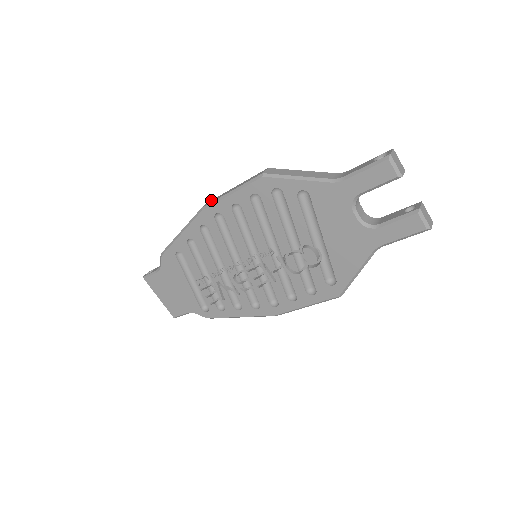
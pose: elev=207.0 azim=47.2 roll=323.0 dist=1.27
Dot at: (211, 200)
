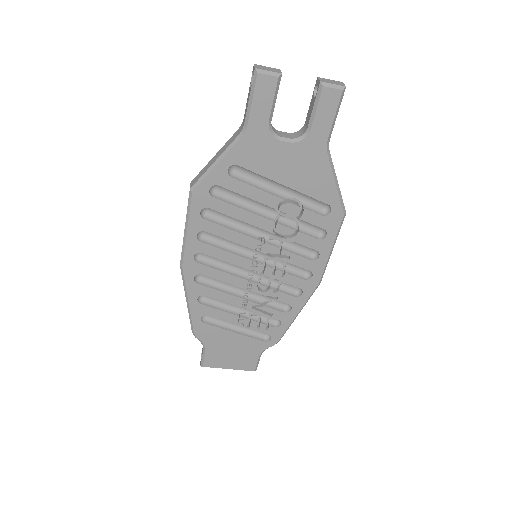
Dot at: occluded
